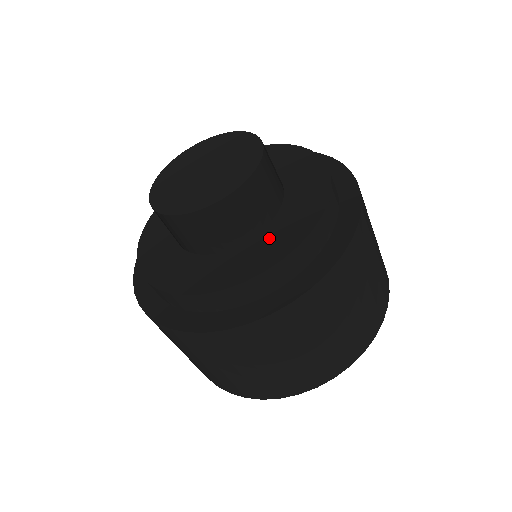
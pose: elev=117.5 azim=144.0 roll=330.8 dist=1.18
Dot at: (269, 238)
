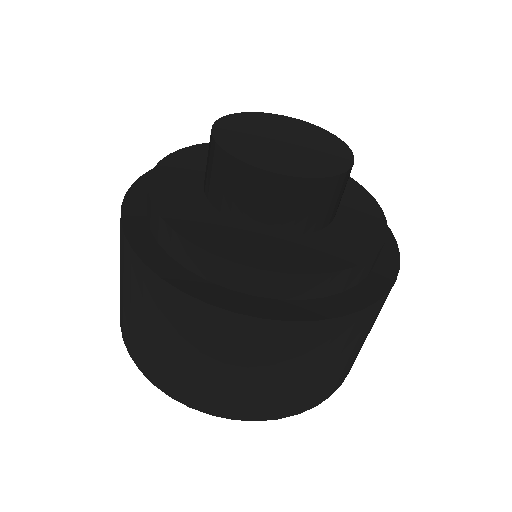
Dot at: (304, 246)
